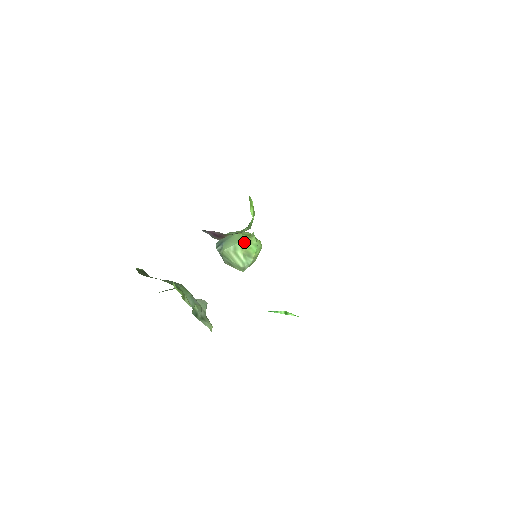
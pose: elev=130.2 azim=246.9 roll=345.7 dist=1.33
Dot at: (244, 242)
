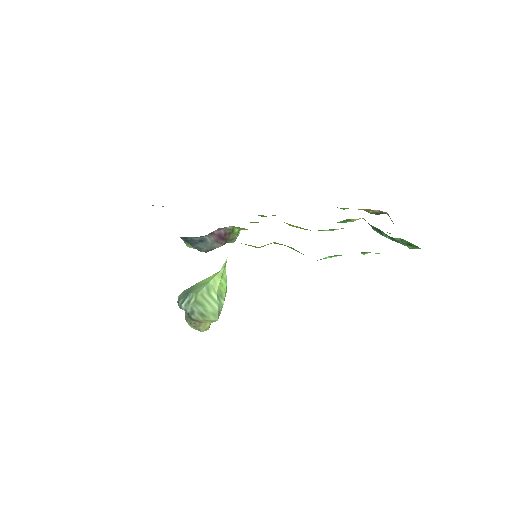
Dot at: (216, 278)
